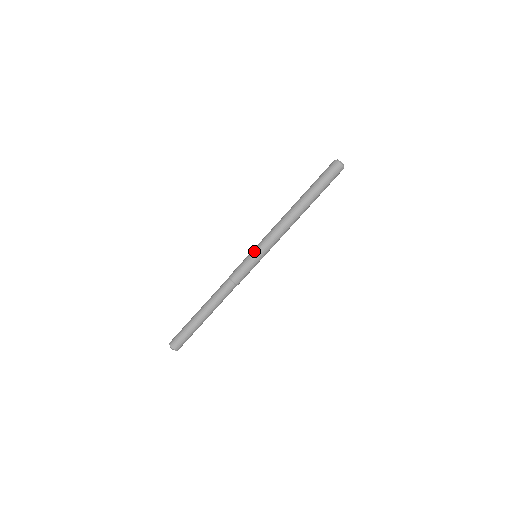
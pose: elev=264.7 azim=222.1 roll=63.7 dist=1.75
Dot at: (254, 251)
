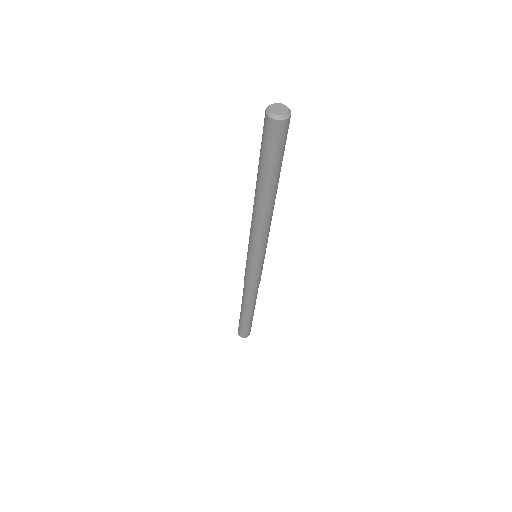
Dot at: (250, 259)
